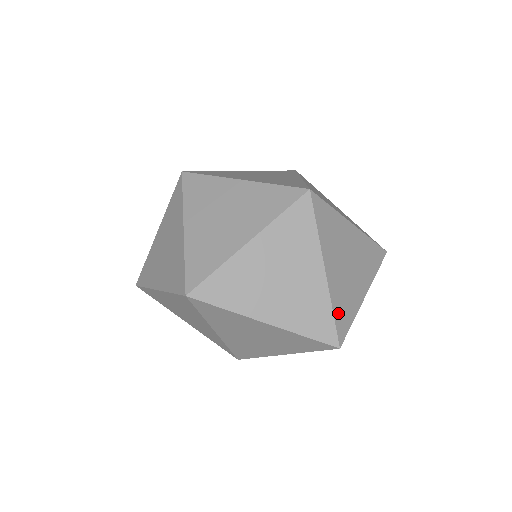
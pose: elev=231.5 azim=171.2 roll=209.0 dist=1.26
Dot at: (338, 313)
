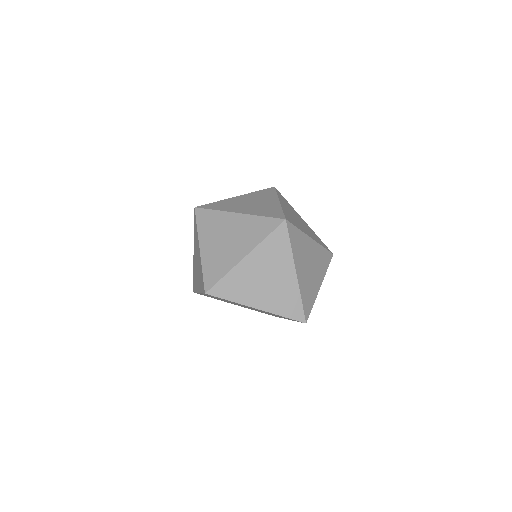
Dot at: (226, 282)
